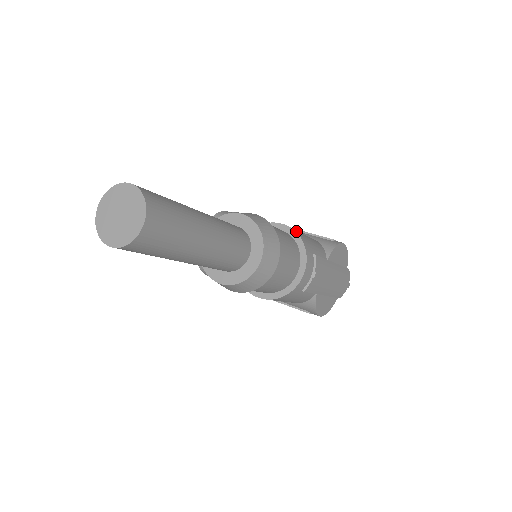
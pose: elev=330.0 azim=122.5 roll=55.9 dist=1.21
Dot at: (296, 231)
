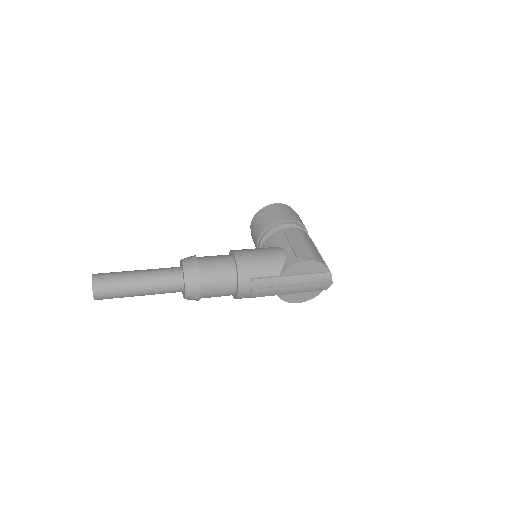
Dot at: (240, 263)
